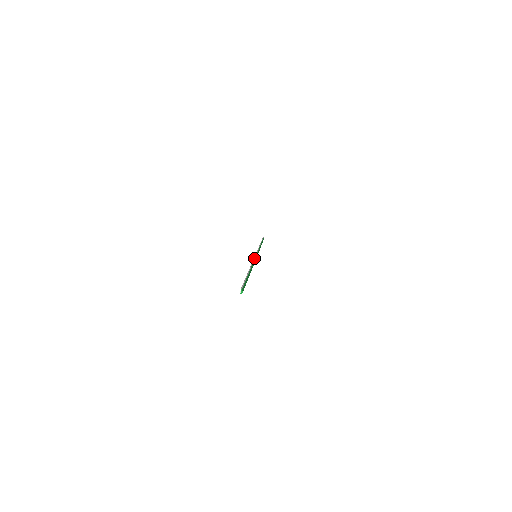
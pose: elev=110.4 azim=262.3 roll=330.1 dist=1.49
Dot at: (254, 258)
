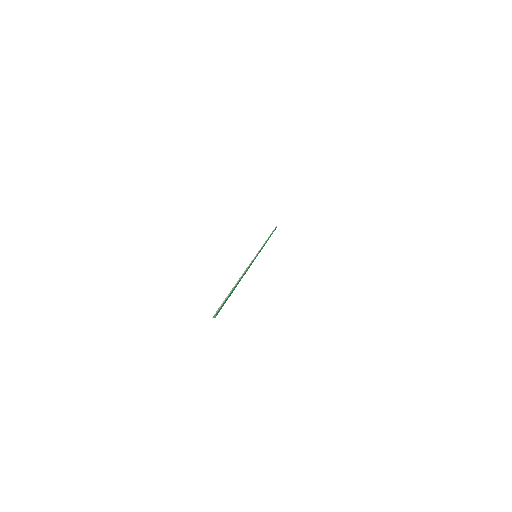
Dot at: (252, 261)
